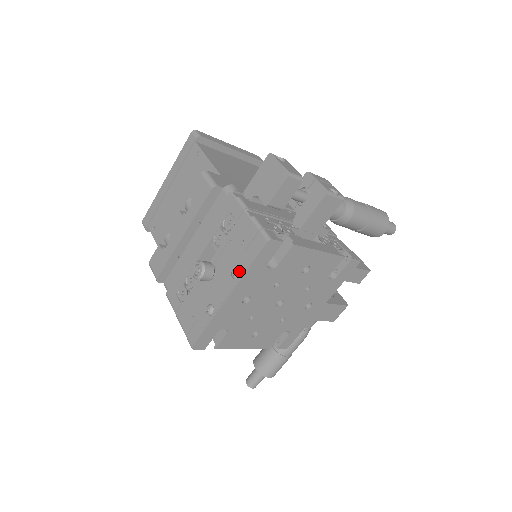
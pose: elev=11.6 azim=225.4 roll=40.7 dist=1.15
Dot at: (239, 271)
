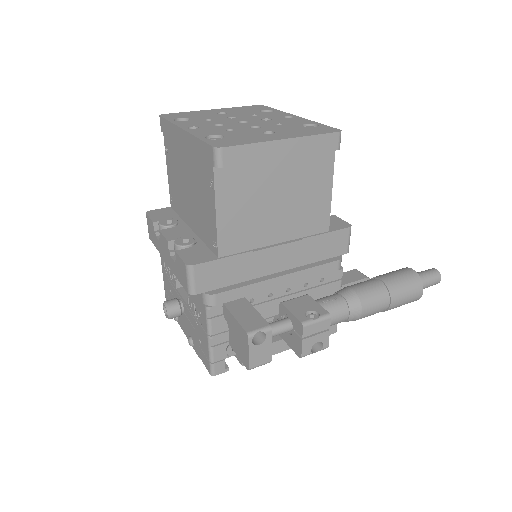
Dot at: (193, 346)
